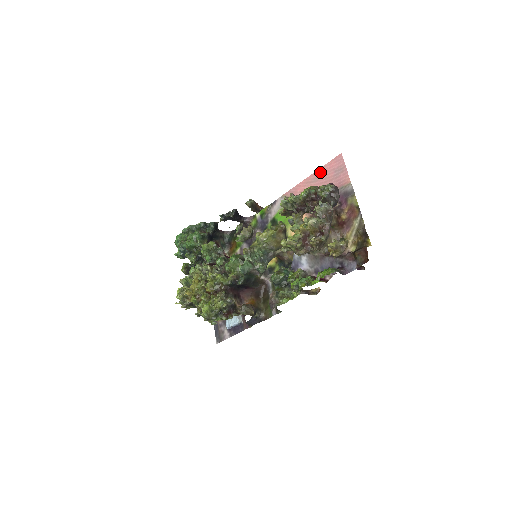
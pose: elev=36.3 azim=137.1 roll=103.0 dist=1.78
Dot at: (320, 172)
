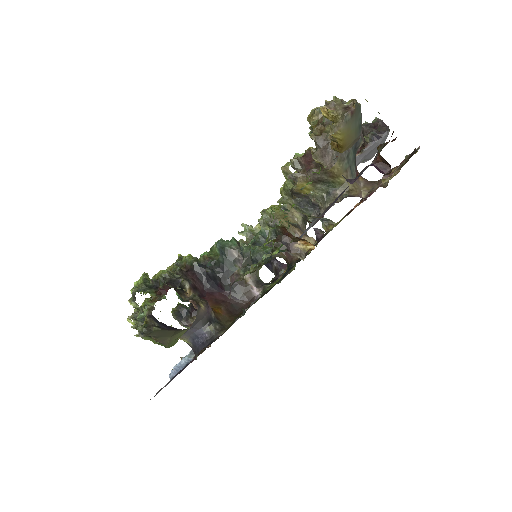
Dot at: occluded
